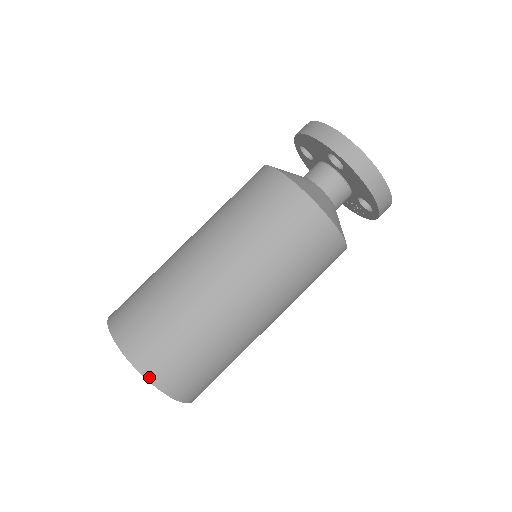
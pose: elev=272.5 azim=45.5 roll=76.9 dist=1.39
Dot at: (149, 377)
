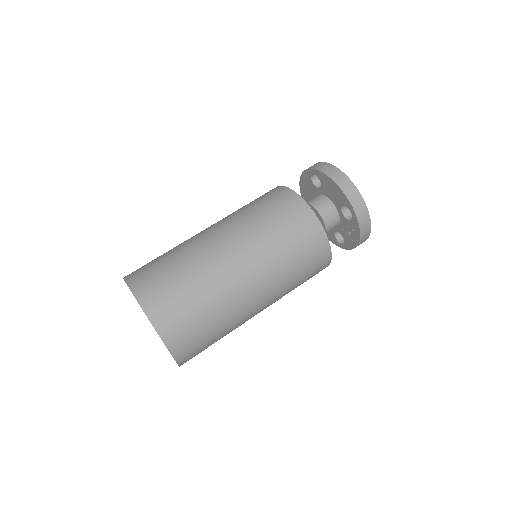
Dot at: (132, 288)
